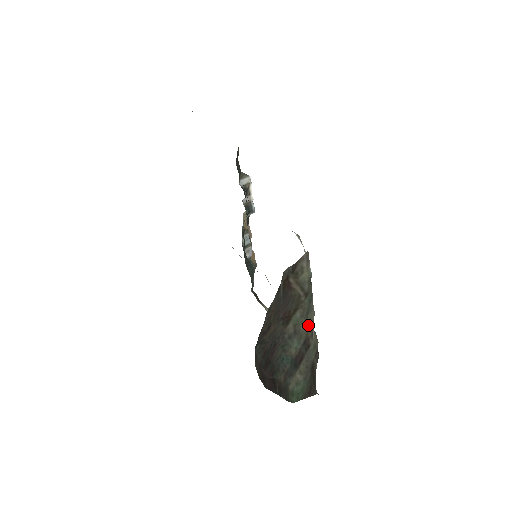
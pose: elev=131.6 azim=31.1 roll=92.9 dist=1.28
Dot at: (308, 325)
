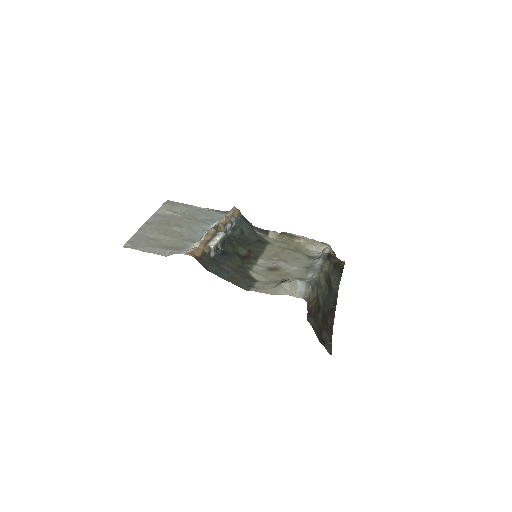
Dot at: (324, 282)
